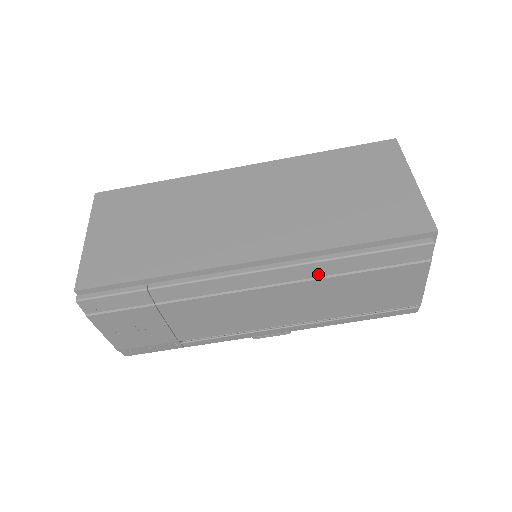
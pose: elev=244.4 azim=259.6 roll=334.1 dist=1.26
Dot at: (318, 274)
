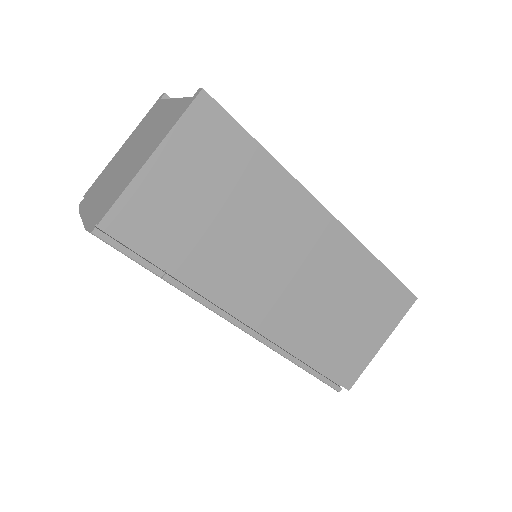
Dot at: occluded
